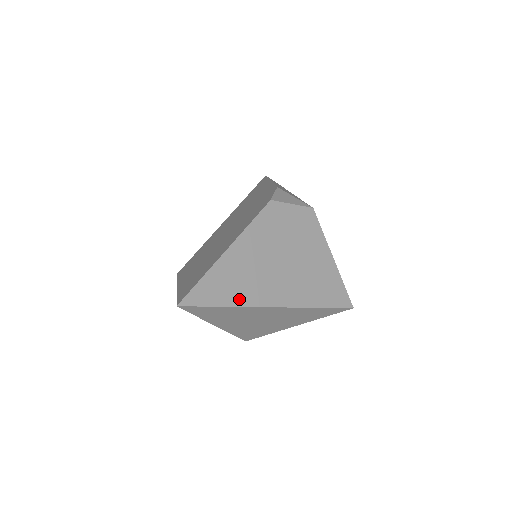
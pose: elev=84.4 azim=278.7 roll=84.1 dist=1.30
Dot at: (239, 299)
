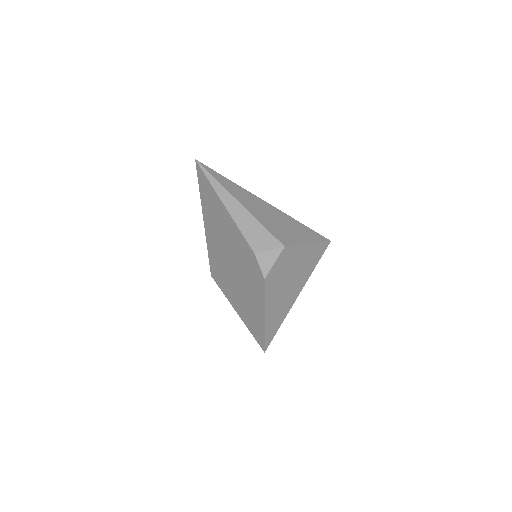
Dot at: (283, 318)
